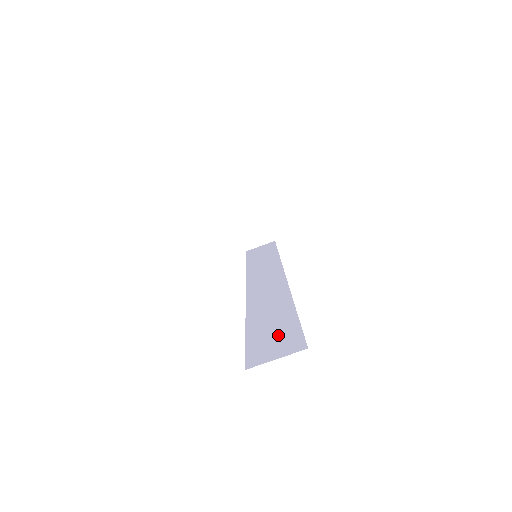
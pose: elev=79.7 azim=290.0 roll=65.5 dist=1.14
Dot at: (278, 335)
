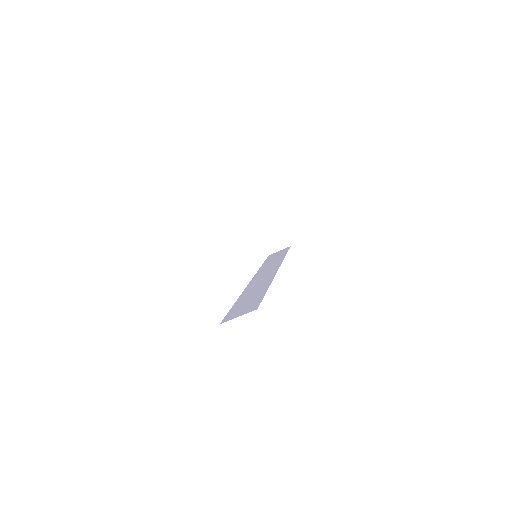
Dot at: (248, 304)
